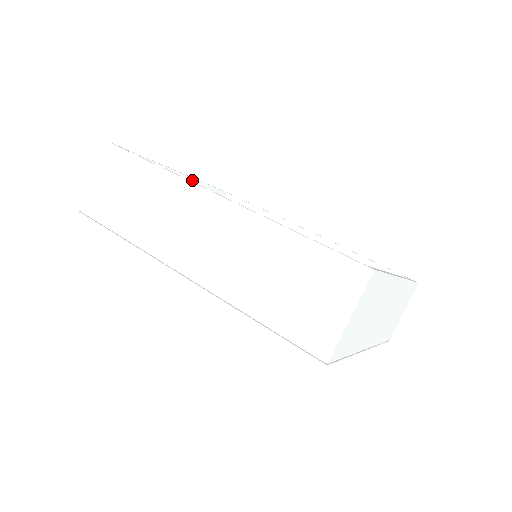
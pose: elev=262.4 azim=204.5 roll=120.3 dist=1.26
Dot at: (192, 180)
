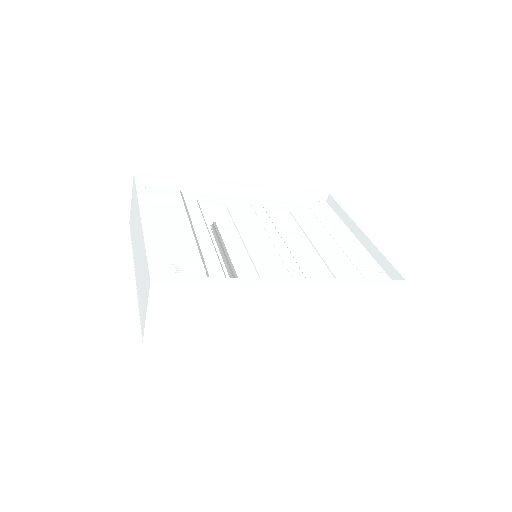
Dot at: (145, 209)
